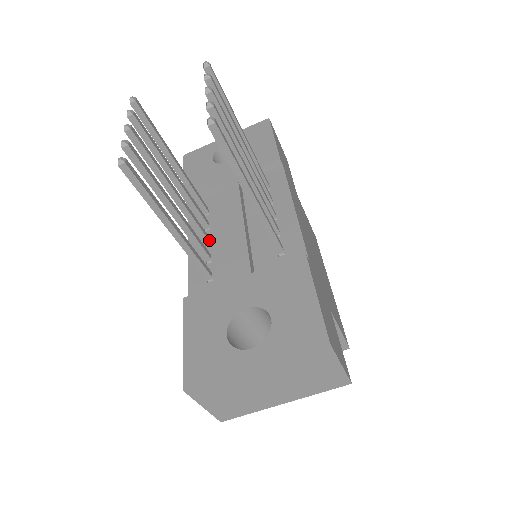
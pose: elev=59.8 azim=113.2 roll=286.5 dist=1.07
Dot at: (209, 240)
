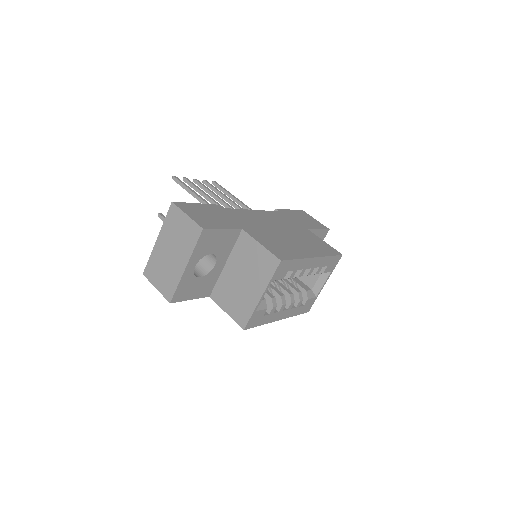
Dot at: occluded
